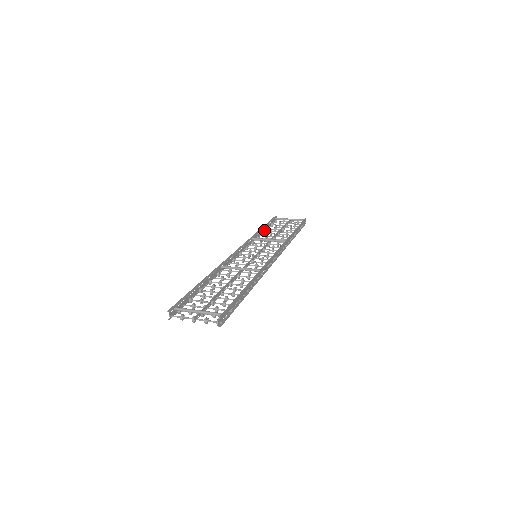
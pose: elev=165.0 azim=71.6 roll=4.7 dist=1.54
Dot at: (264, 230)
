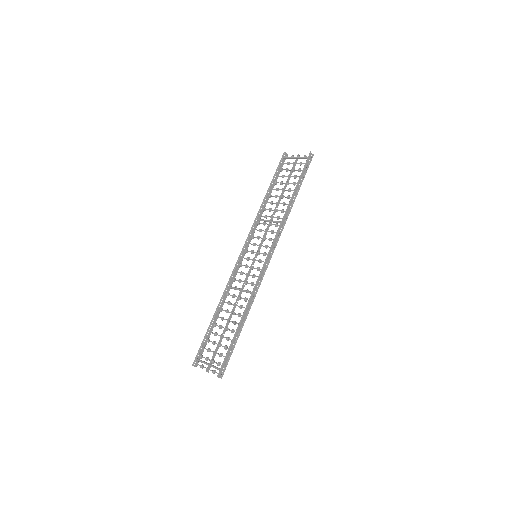
Dot at: (271, 189)
